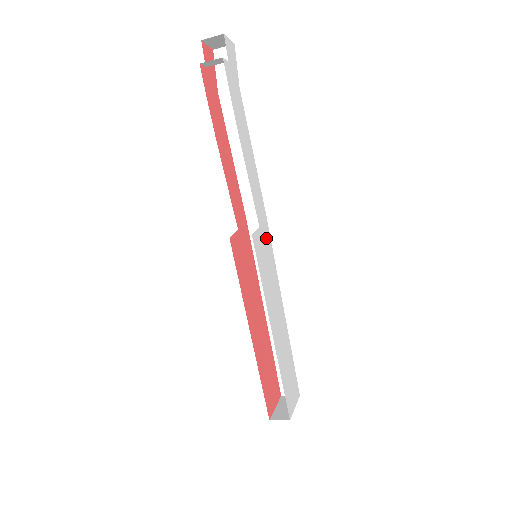
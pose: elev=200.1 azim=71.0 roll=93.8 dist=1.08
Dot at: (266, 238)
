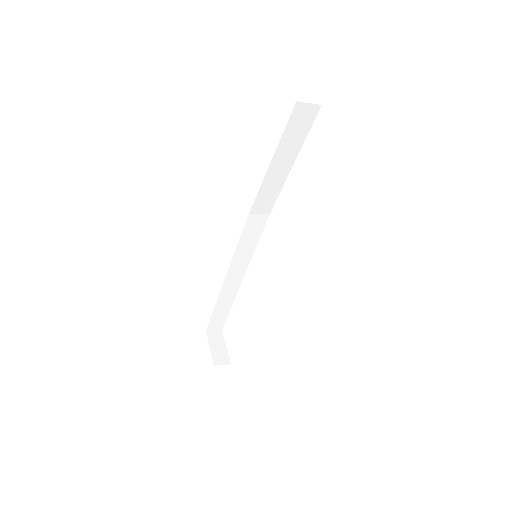
Dot at: occluded
